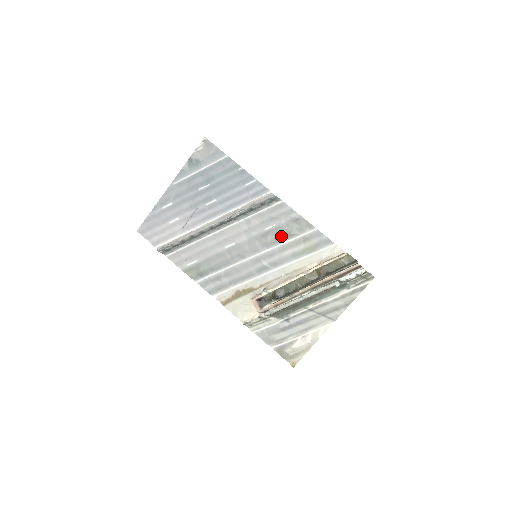
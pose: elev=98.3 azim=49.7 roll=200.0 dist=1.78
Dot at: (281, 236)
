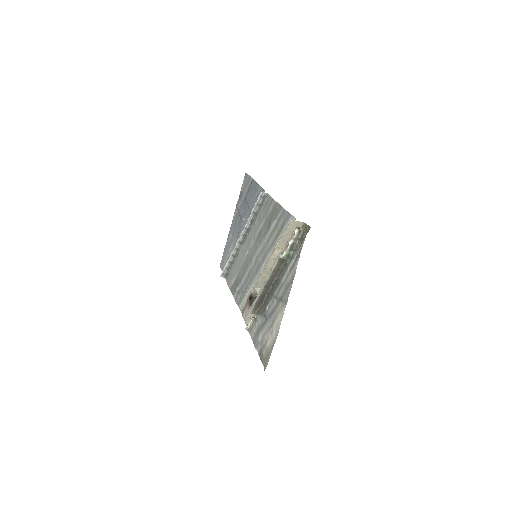
Dot at: (267, 228)
